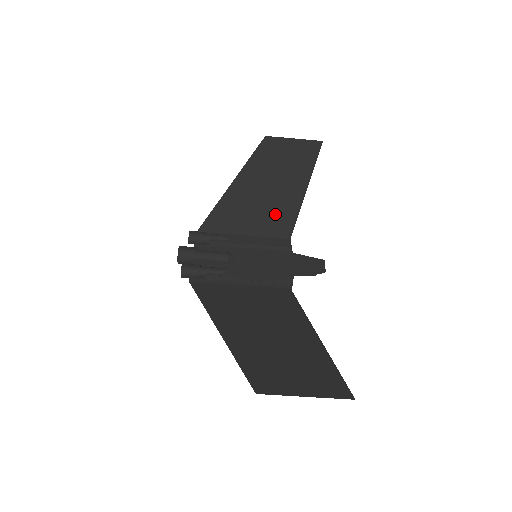
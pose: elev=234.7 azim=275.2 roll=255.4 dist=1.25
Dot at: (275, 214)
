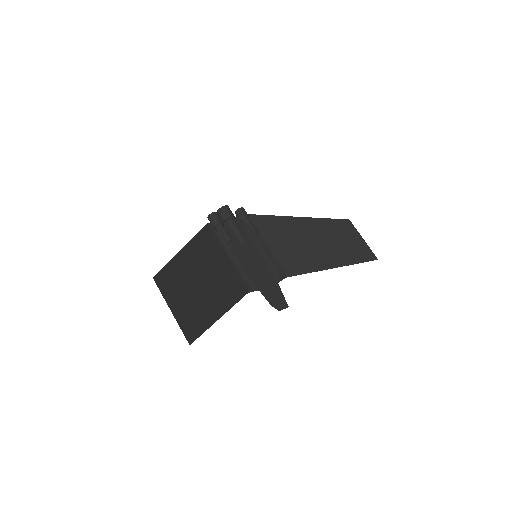
Dot at: (298, 256)
